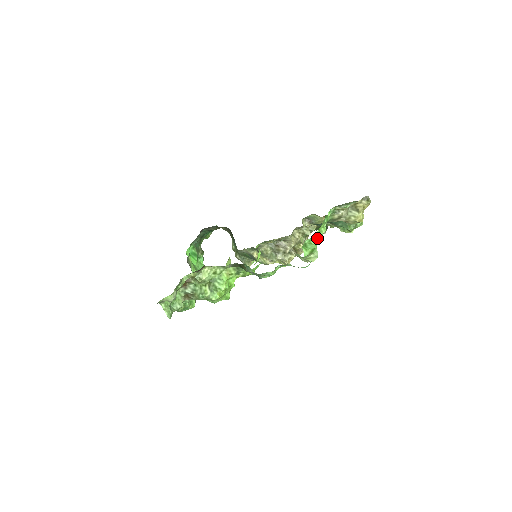
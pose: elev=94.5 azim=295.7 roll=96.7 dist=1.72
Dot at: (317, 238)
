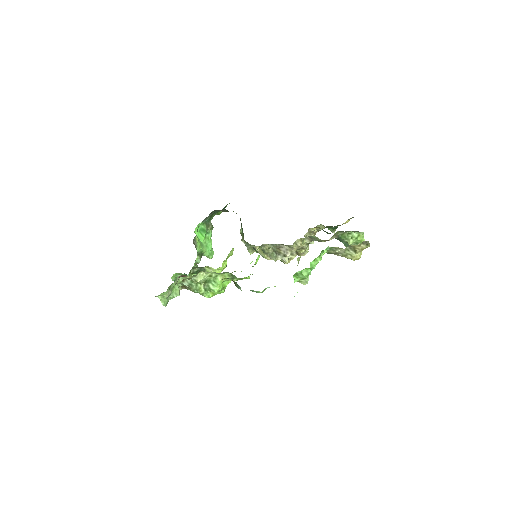
Dot at: (309, 270)
